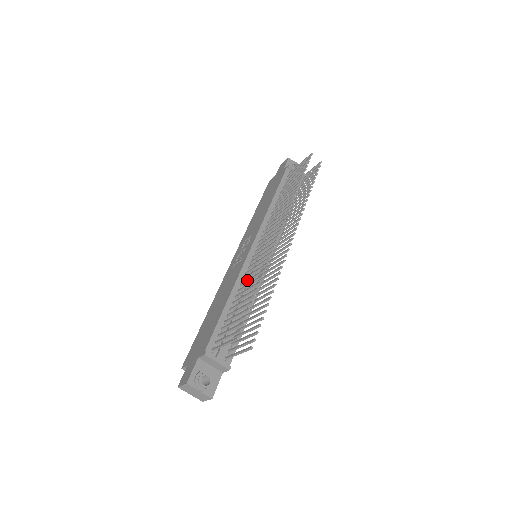
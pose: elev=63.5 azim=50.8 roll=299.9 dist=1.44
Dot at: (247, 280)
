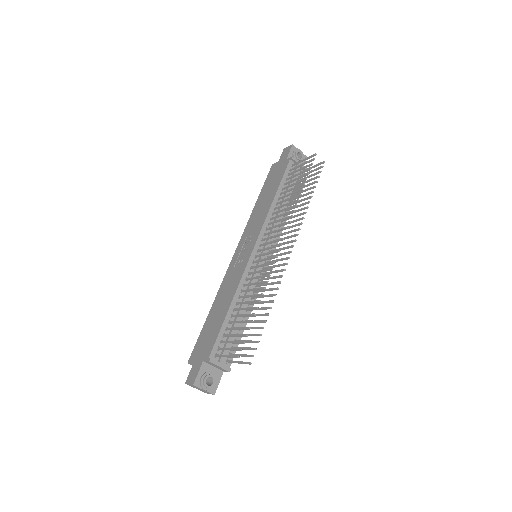
Dot at: (248, 290)
